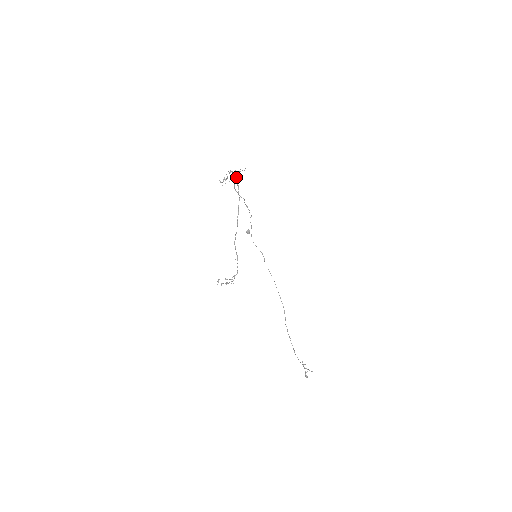
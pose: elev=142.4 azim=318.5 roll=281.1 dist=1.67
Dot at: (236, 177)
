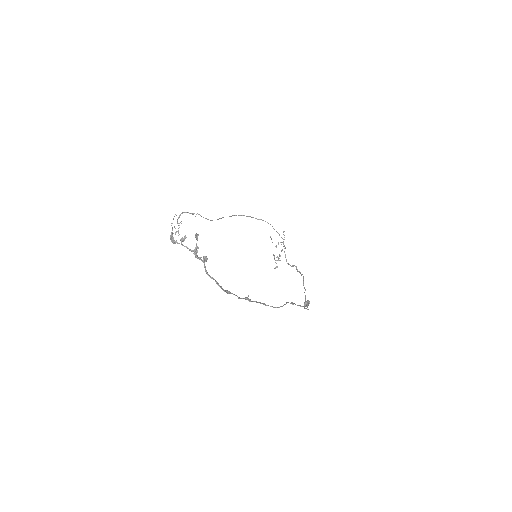
Dot at: occluded
